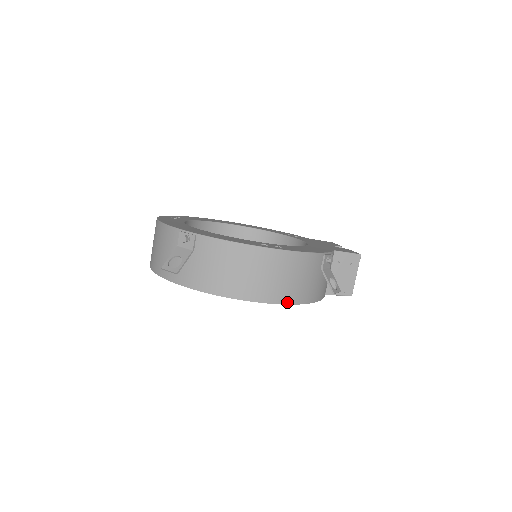
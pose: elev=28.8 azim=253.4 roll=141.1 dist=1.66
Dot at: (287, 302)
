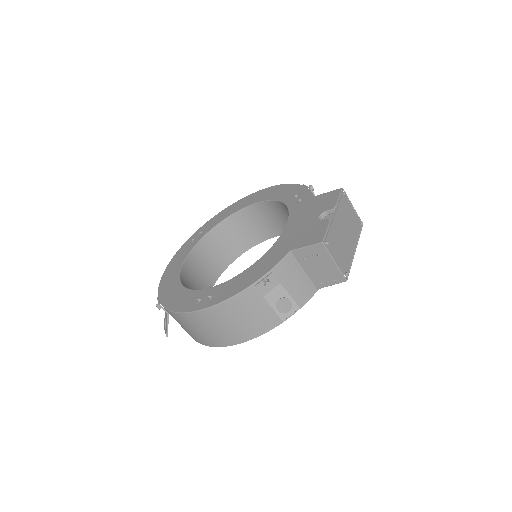
Dot at: (247, 339)
